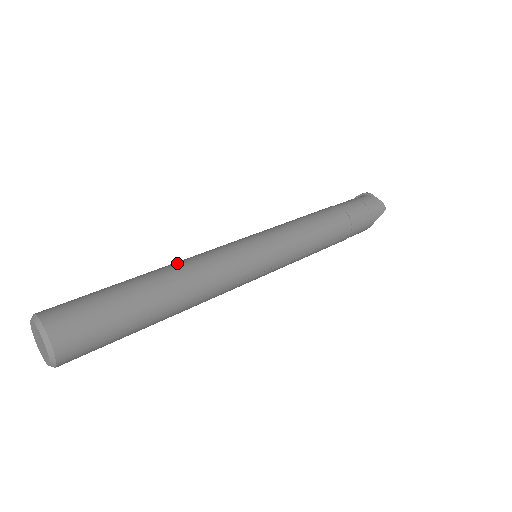
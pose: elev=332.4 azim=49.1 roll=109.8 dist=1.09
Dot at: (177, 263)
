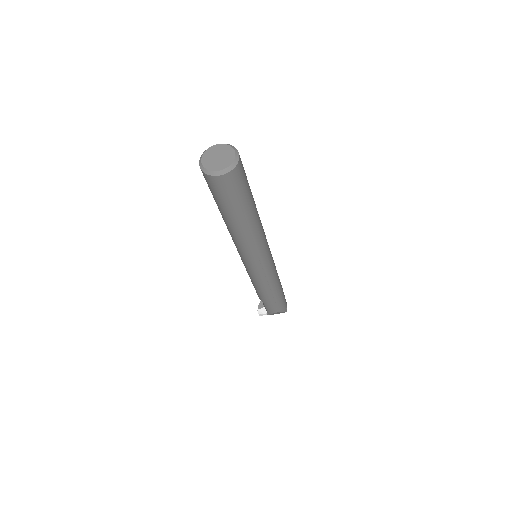
Dot at: occluded
